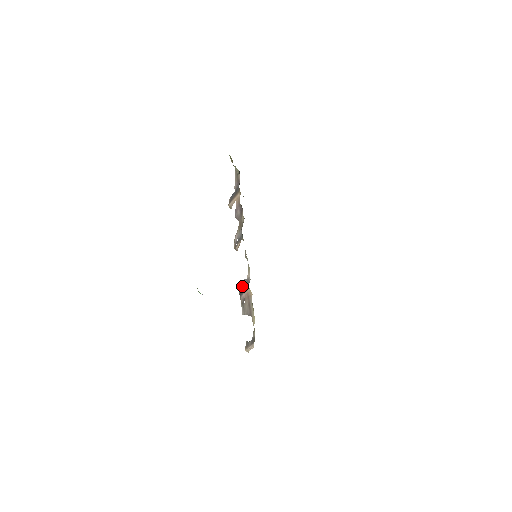
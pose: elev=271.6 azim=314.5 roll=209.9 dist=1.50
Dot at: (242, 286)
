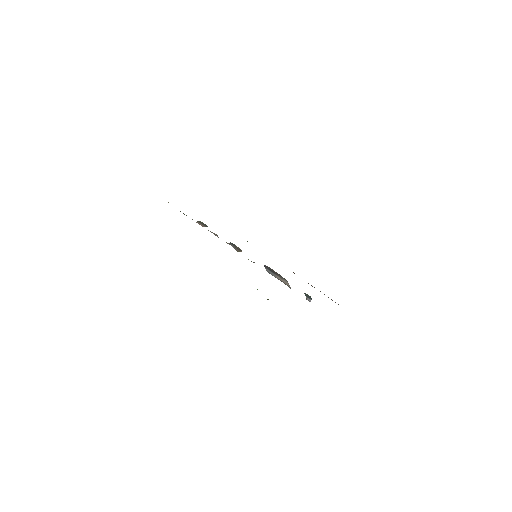
Dot at: (268, 270)
